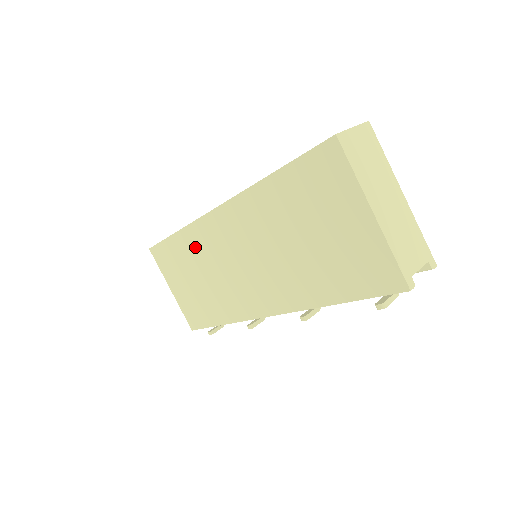
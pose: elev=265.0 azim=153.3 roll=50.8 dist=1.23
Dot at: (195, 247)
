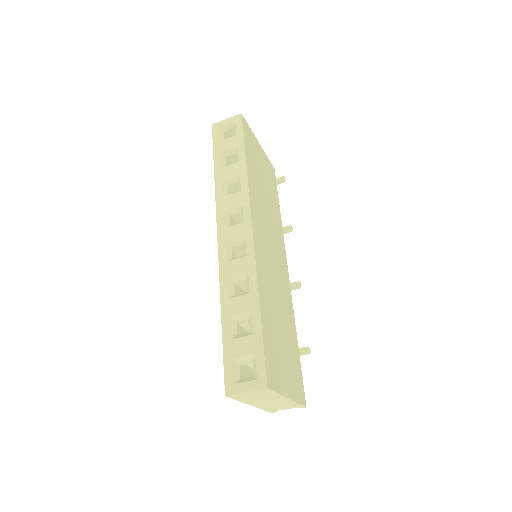
Dot at: occluded
